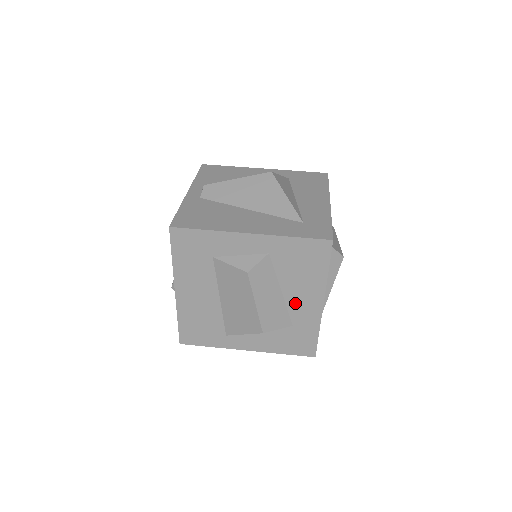
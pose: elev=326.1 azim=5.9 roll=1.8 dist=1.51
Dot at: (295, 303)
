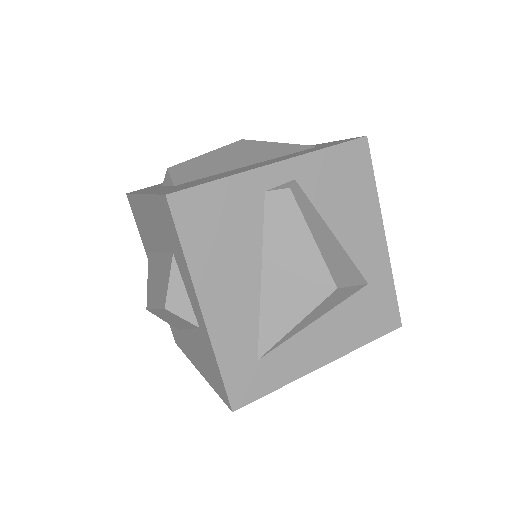
Dot at: (189, 340)
